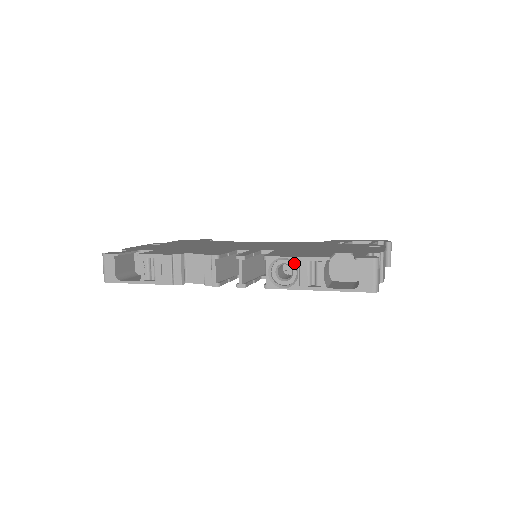
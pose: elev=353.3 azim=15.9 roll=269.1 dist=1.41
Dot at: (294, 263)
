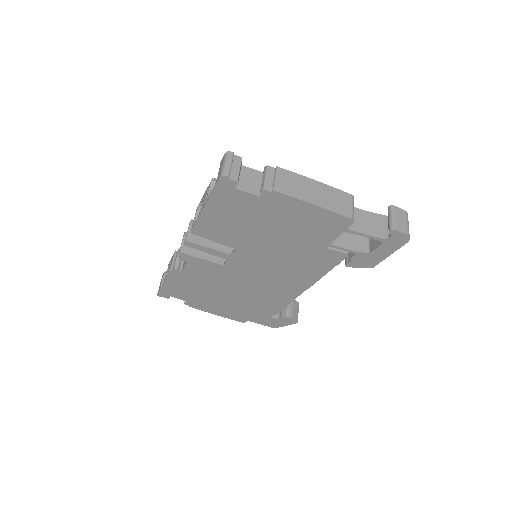
Dot at: (202, 200)
